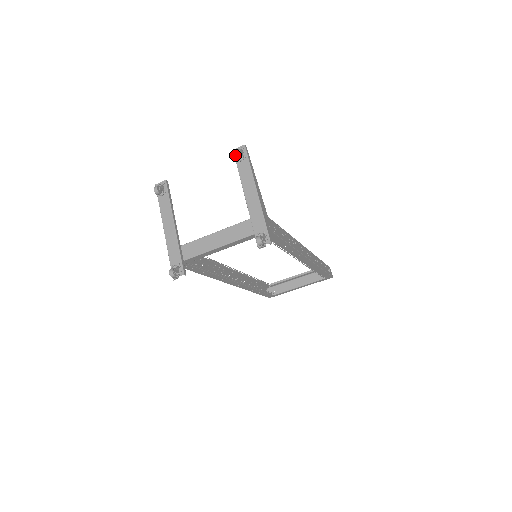
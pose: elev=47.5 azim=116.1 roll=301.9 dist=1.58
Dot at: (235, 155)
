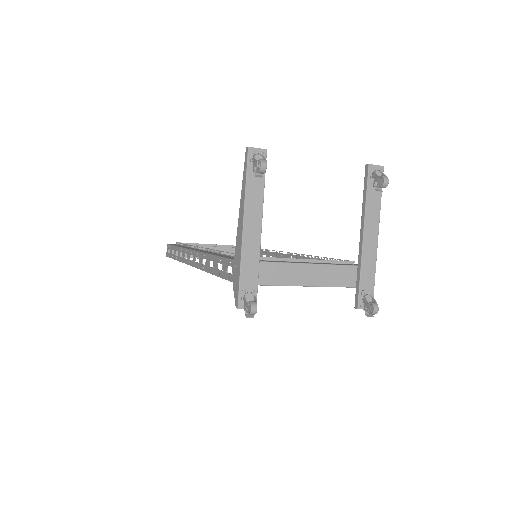
Dot at: (384, 183)
